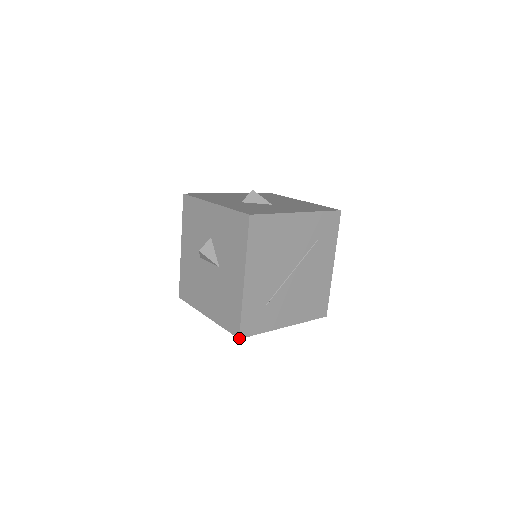
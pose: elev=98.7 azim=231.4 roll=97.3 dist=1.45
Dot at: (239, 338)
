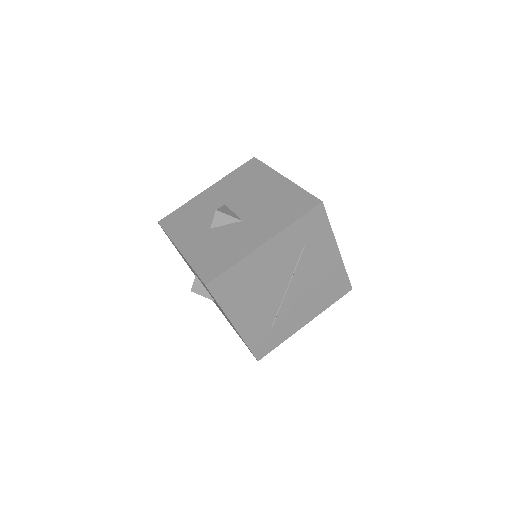
Dot at: occluded
